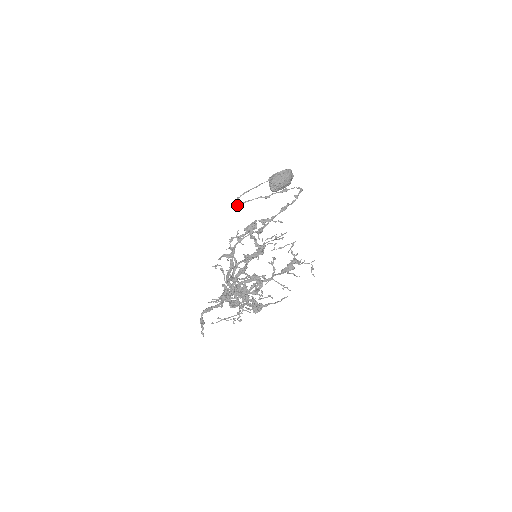
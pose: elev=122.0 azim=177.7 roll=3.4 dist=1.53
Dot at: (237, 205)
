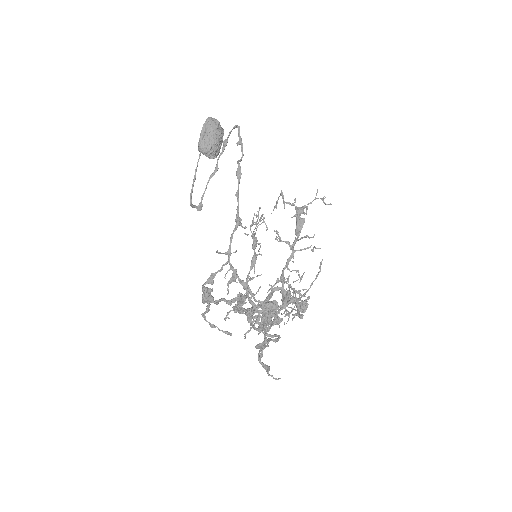
Dot at: (198, 210)
